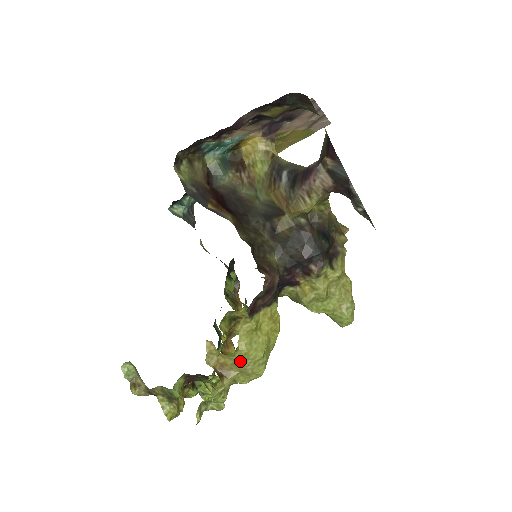
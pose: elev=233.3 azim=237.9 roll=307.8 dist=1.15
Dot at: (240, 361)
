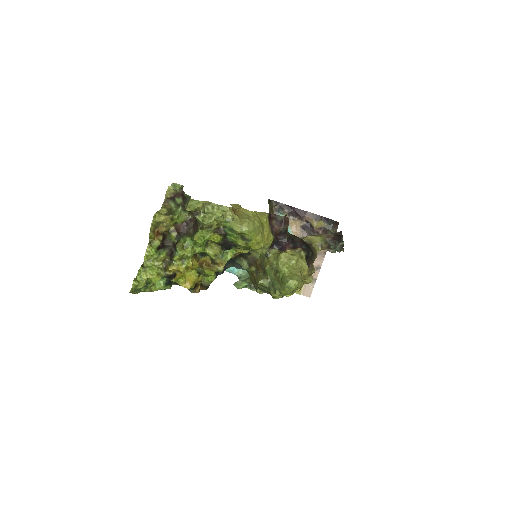
Dot at: (248, 215)
